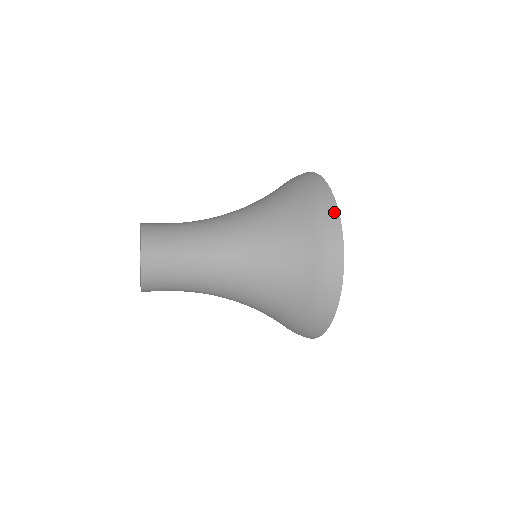
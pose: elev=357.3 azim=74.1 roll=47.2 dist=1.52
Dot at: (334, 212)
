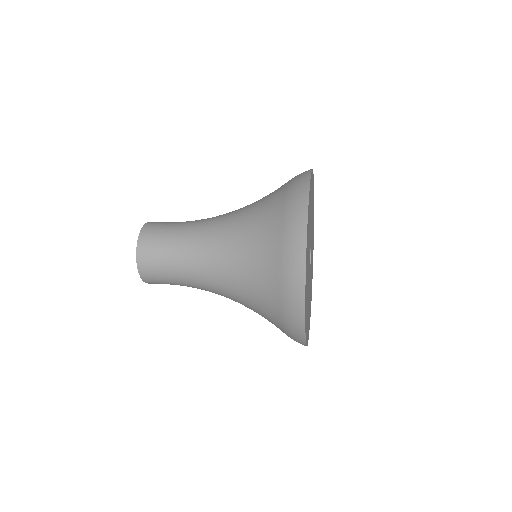
Dot at: (300, 277)
